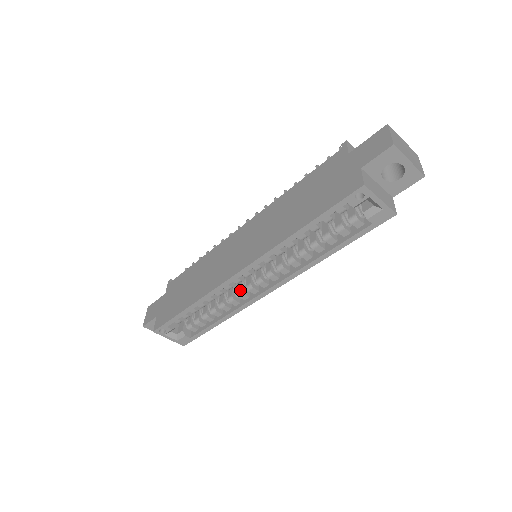
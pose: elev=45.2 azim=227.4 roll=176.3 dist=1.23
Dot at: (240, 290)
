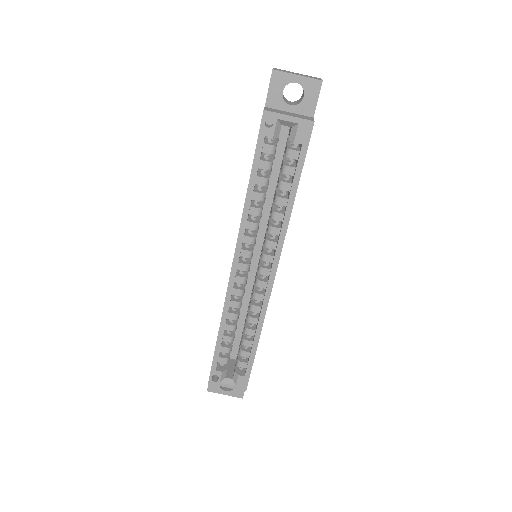
Dot at: (253, 292)
